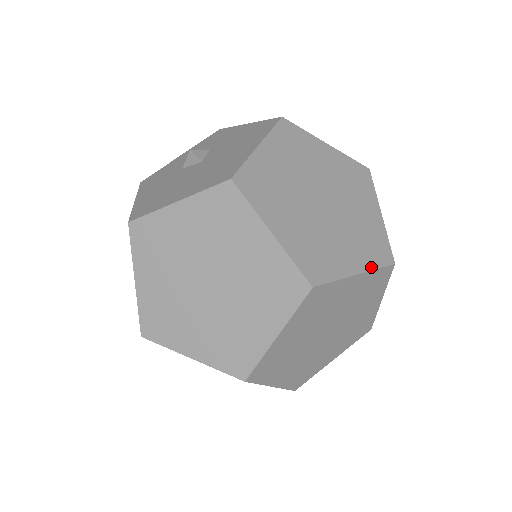
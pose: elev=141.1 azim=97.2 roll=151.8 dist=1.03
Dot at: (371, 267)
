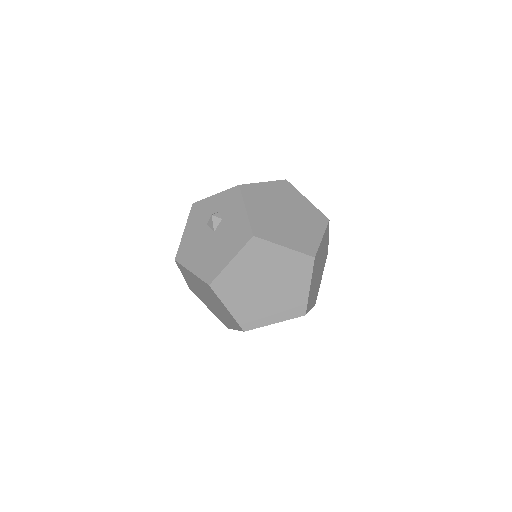
Dot at: (286, 319)
